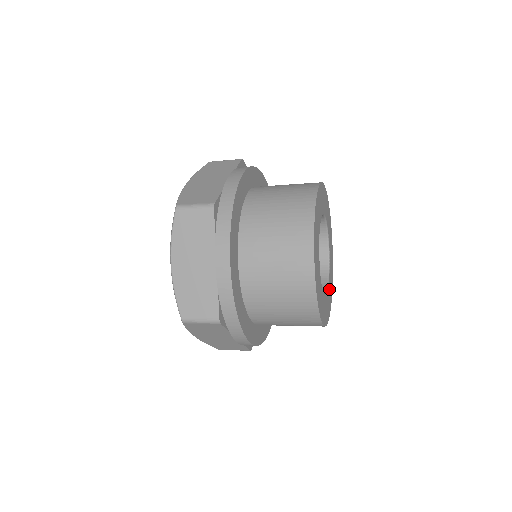
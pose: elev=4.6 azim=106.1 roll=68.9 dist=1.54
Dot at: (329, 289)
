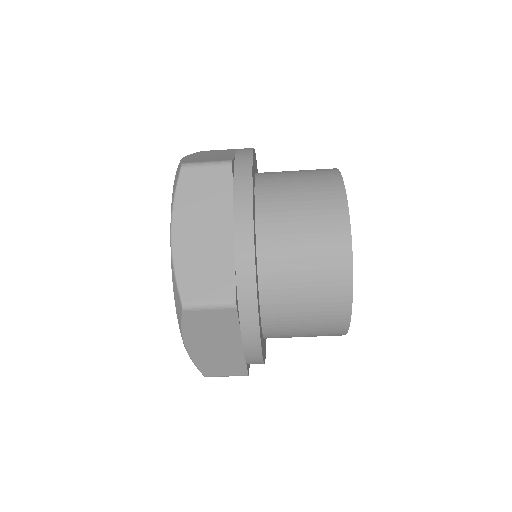
Dot at: occluded
